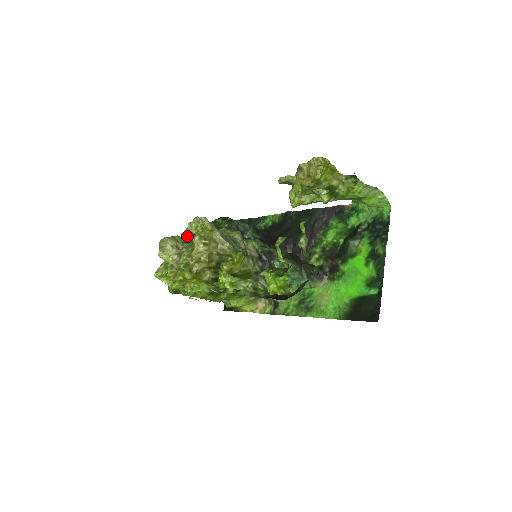
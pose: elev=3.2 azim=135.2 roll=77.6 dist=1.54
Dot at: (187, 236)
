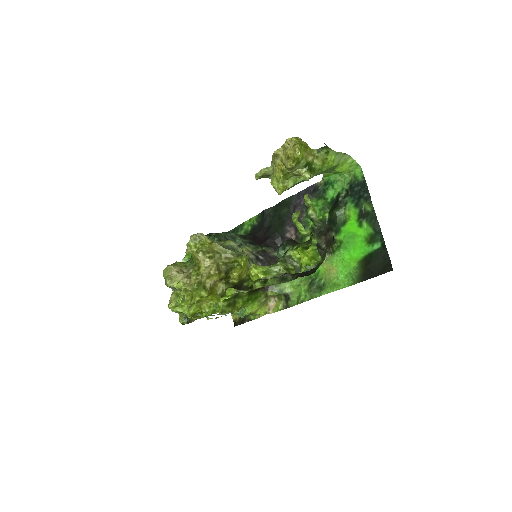
Dot at: occluded
